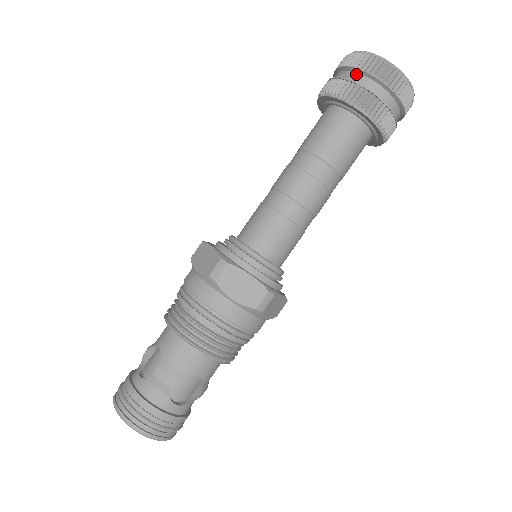
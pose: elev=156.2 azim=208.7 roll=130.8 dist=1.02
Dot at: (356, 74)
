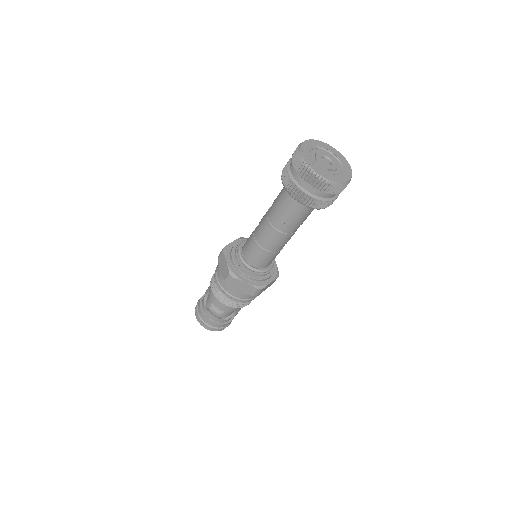
Dot at: (299, 178)
